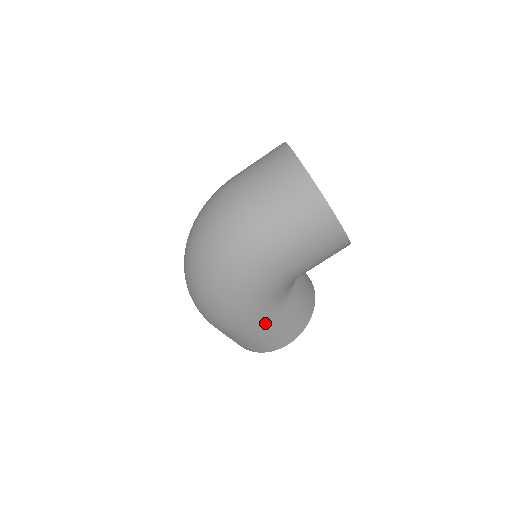
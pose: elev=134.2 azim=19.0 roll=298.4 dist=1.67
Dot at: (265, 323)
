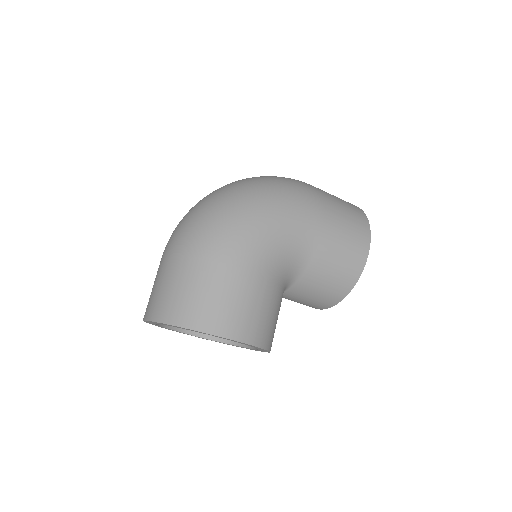
Dot at: (253, 269)
